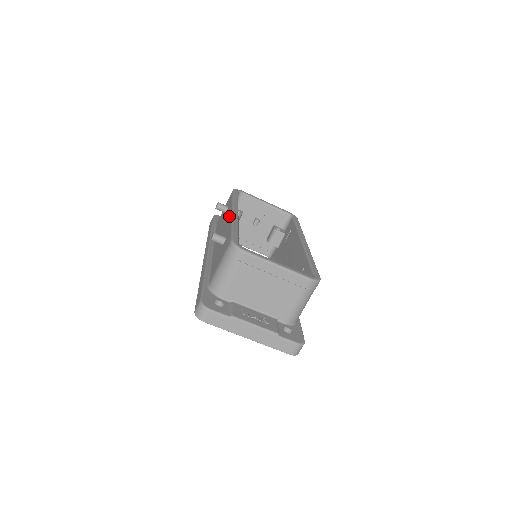
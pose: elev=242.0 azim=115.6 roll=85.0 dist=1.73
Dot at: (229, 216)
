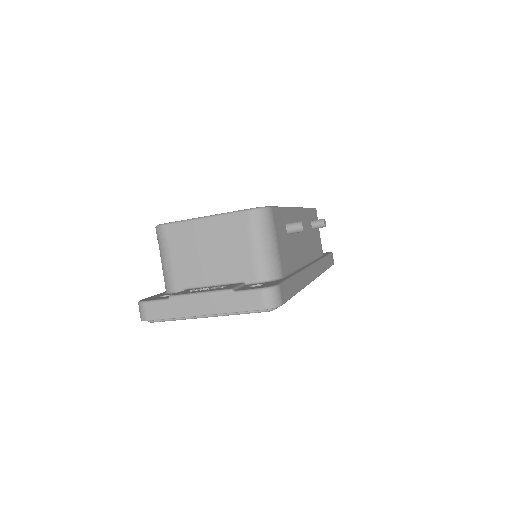
Dot at: occluded
